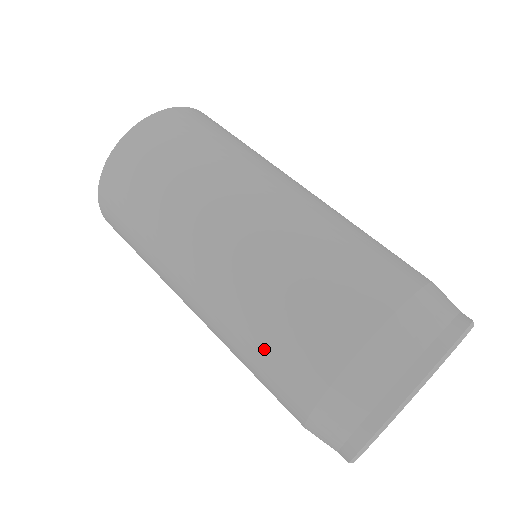
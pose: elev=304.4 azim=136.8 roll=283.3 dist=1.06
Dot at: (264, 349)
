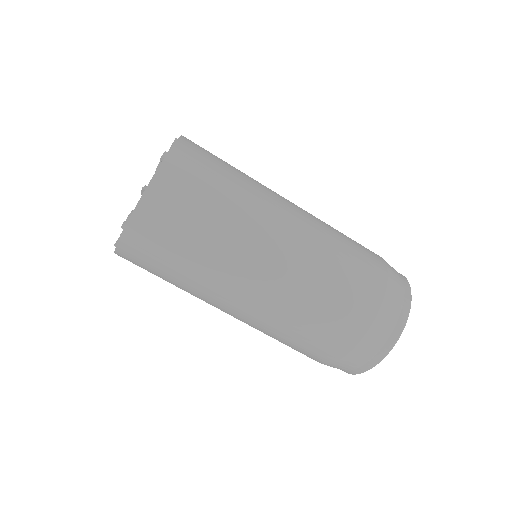
Dot at: occluded
